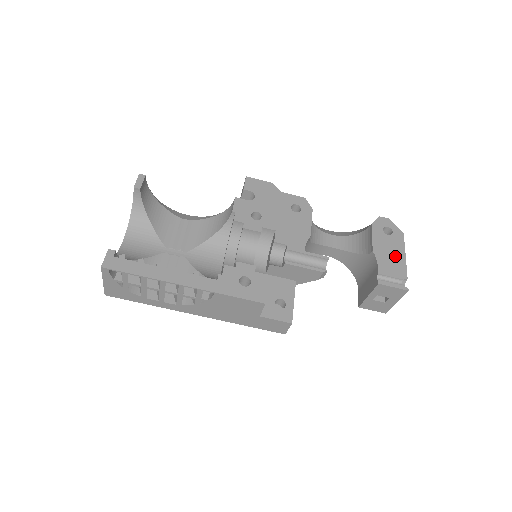
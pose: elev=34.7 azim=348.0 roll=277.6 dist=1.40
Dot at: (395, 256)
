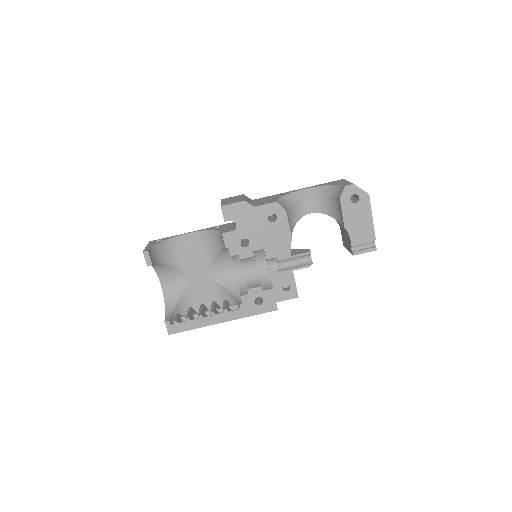
Dot at: (364, 223)
